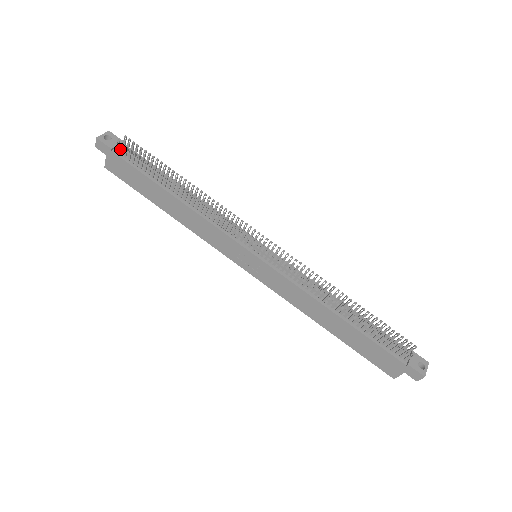
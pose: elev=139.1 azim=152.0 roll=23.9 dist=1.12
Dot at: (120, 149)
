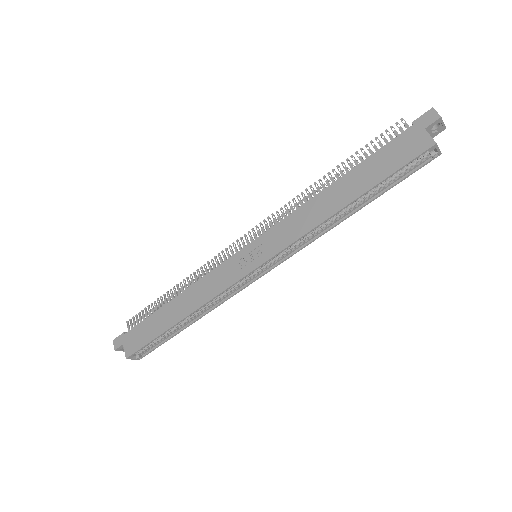
Dot at: occluded
